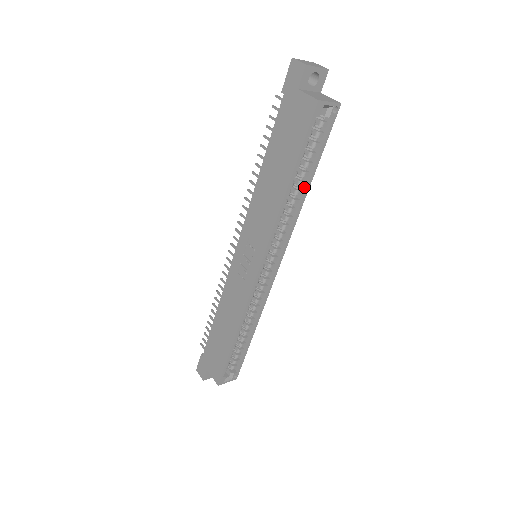
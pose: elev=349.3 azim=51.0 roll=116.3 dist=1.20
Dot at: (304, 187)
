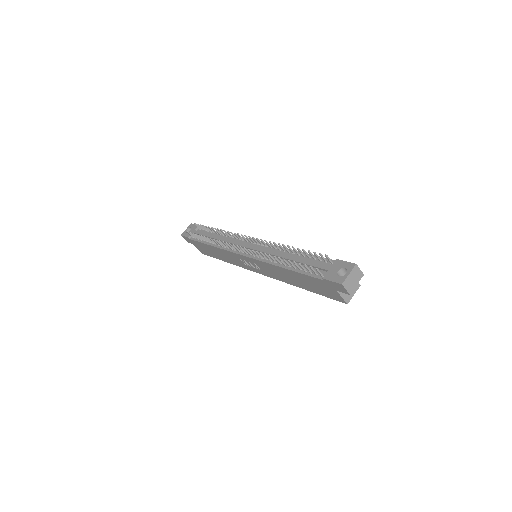
Dot at: occluded
